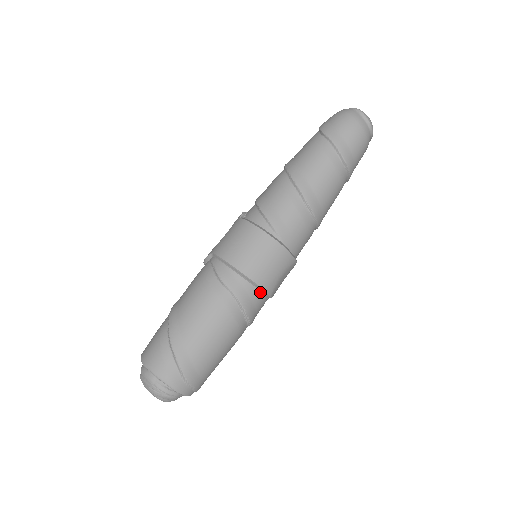
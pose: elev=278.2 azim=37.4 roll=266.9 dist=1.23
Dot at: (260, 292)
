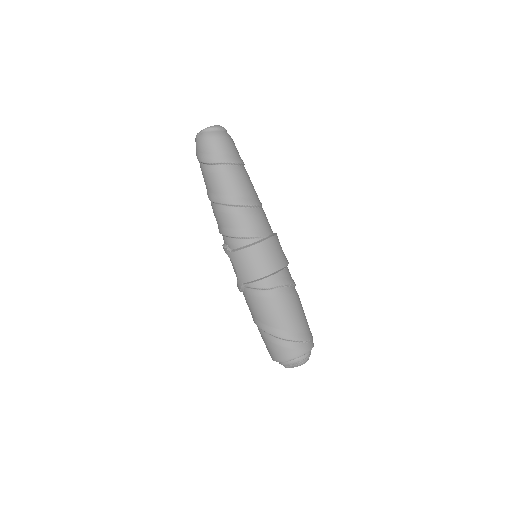
Dot at: (285, 268)
